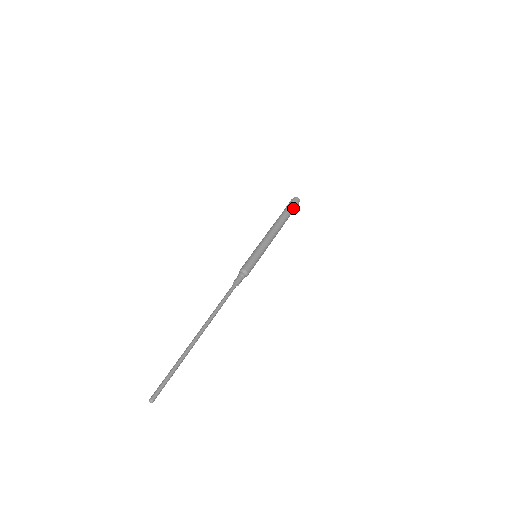
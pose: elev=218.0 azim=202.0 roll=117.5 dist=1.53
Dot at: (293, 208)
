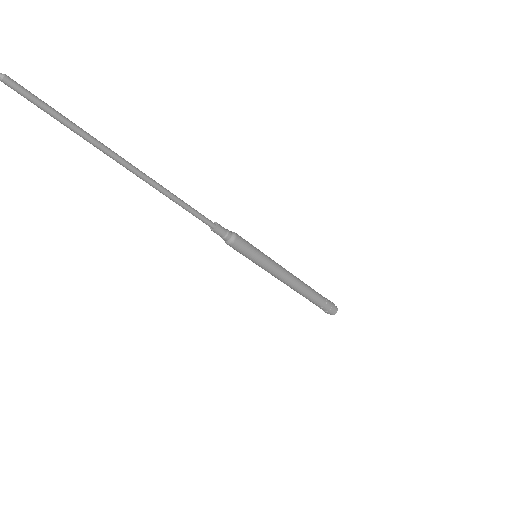
Dot at: (326, 302)
